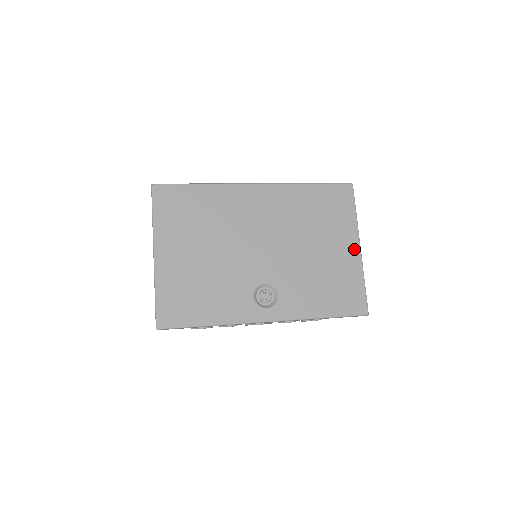
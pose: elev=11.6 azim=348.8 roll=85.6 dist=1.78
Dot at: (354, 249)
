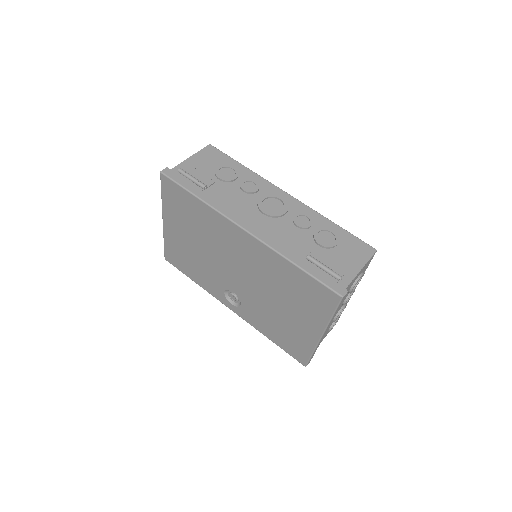
Dot at: (314, 333)
